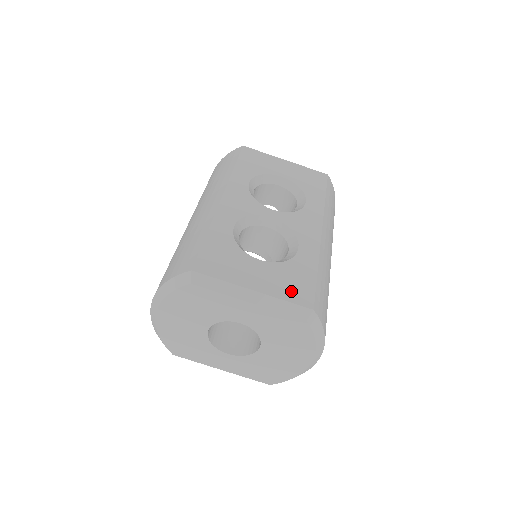
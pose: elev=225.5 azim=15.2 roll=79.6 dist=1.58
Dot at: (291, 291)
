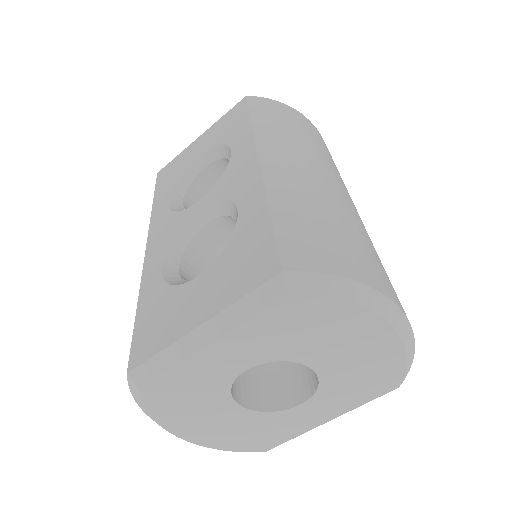
Dot at: (244, 277)
